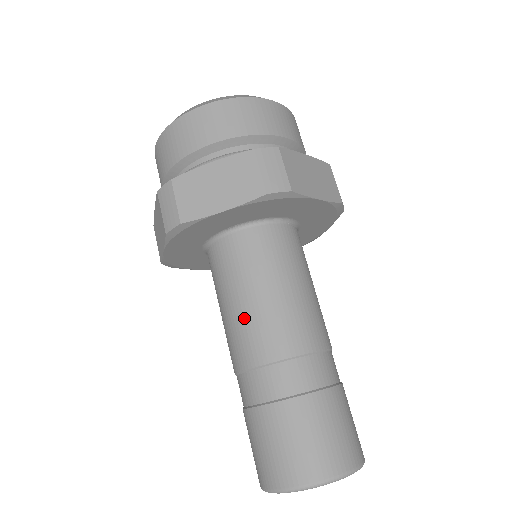
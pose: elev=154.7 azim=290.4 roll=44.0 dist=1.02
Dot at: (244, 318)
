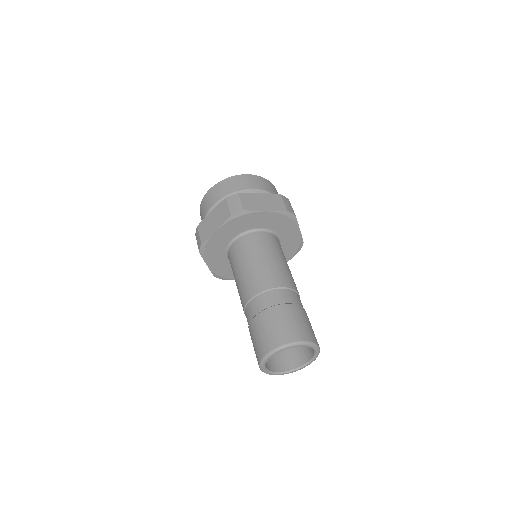
Dot at: (263, 267)
